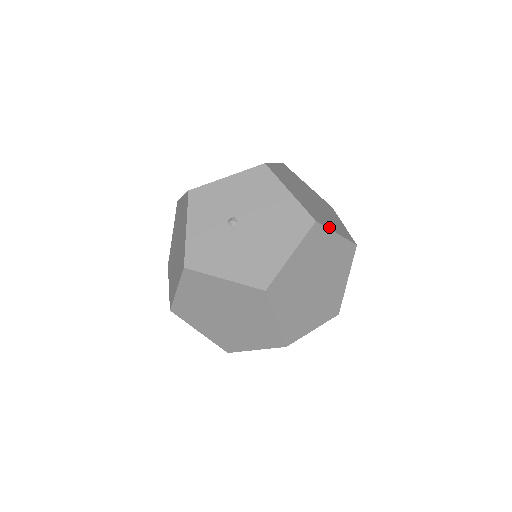
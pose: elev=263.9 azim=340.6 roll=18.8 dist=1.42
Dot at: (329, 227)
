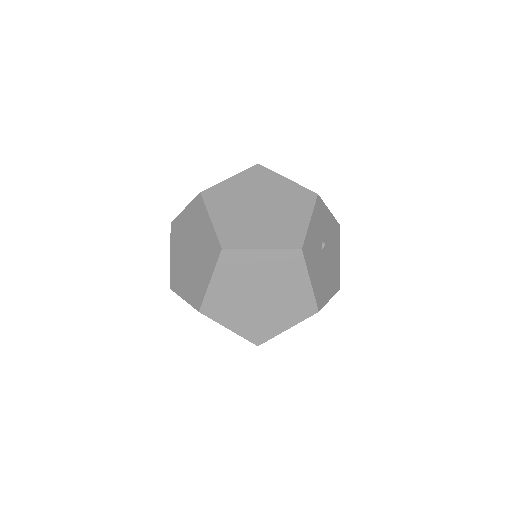
Dot at: occluded
